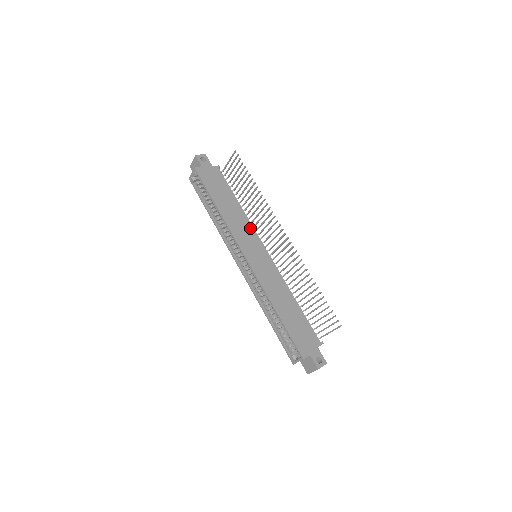
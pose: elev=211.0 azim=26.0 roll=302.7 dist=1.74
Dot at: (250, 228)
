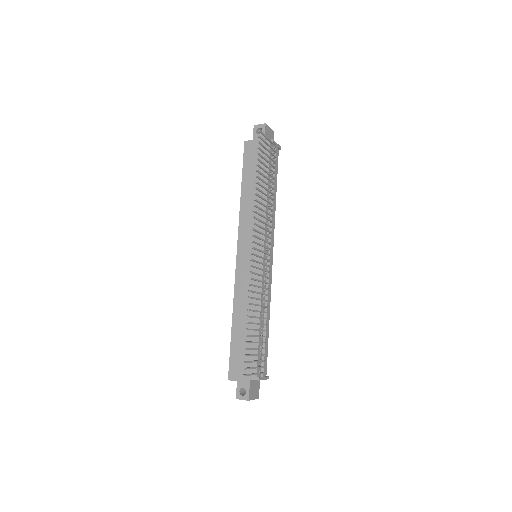
Dot at: (261, 223)
